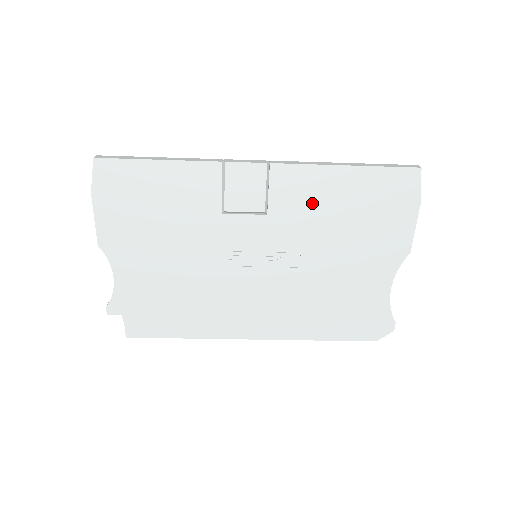
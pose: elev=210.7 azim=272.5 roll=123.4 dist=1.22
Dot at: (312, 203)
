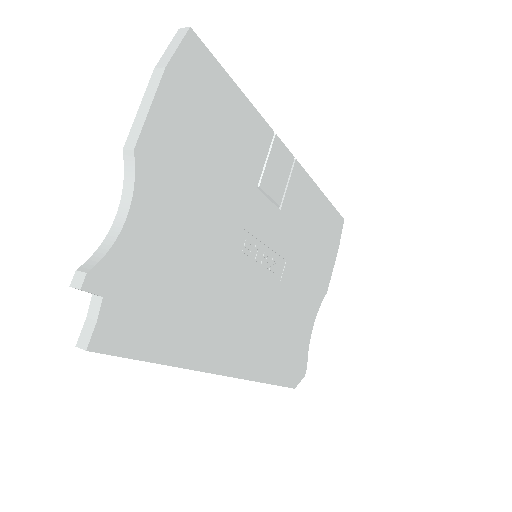
Dot at: (303, 215)
